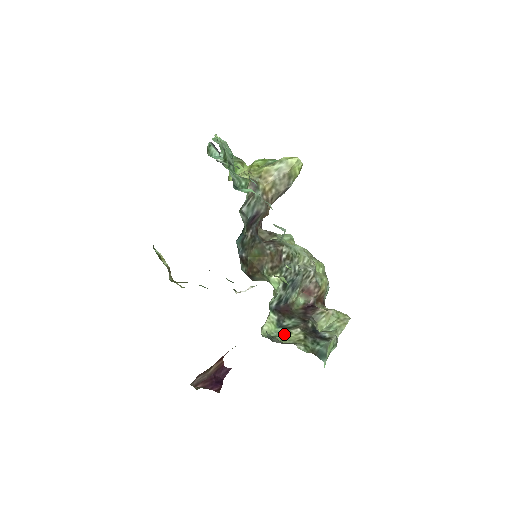
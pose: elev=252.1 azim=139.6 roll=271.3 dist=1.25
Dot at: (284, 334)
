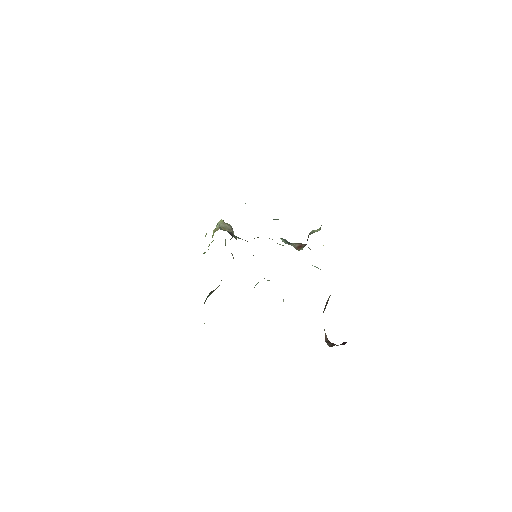
Dot at: occluded
